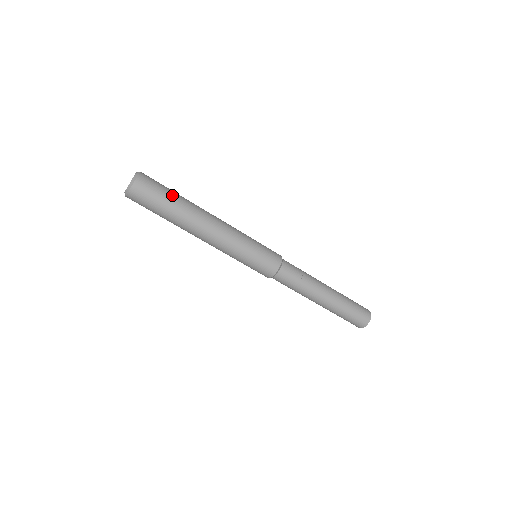
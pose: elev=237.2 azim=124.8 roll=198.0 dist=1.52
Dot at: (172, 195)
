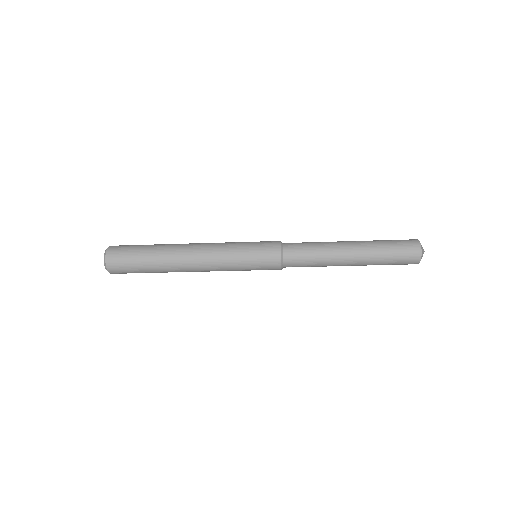
Dot at: (144, 248)
